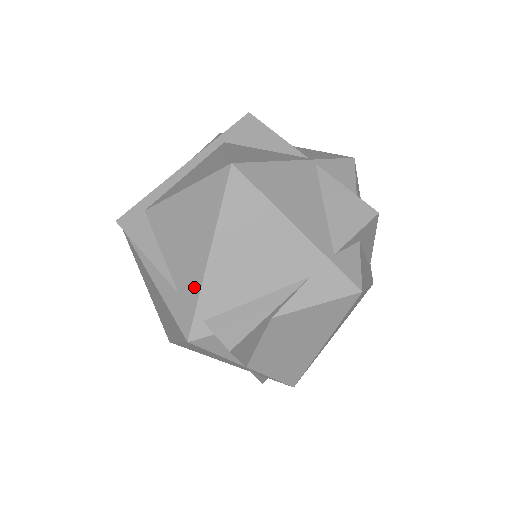
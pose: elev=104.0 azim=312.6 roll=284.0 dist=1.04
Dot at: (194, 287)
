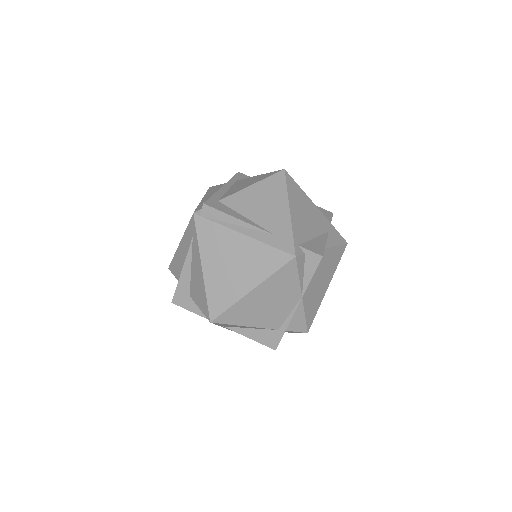
Dot at: (286, 228)
